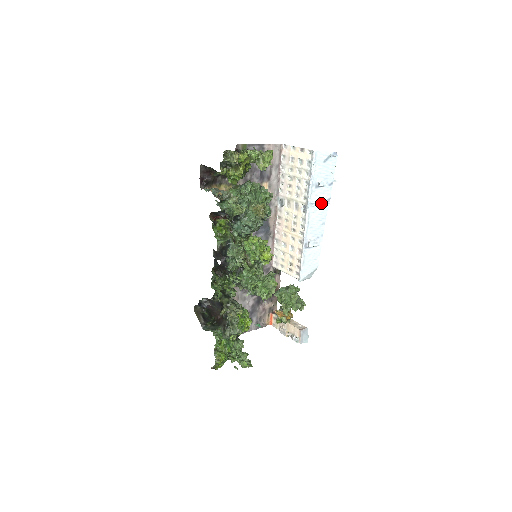
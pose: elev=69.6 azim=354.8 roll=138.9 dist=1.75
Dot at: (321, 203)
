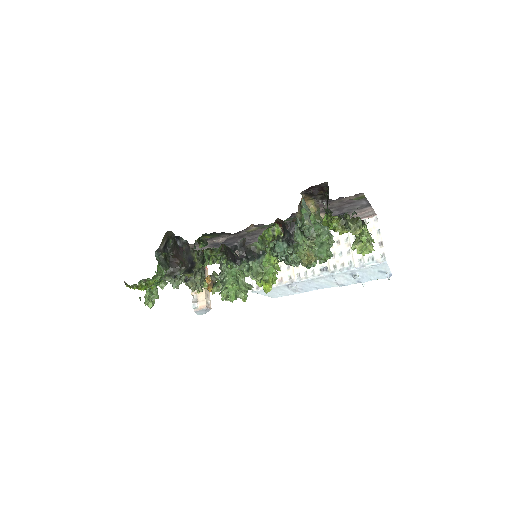
Dot at: (337, 281)
